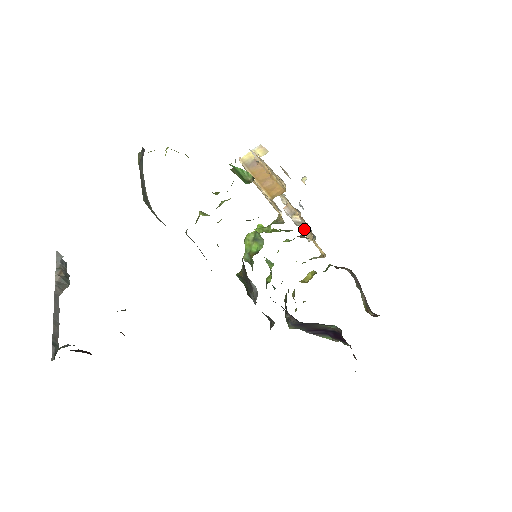
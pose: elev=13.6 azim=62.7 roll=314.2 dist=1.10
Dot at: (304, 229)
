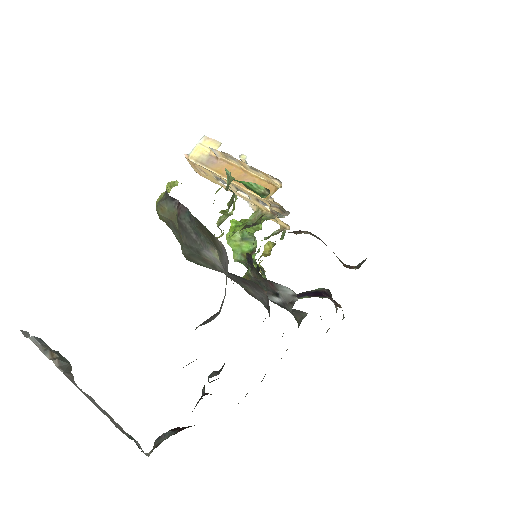
Dot at: occluded
